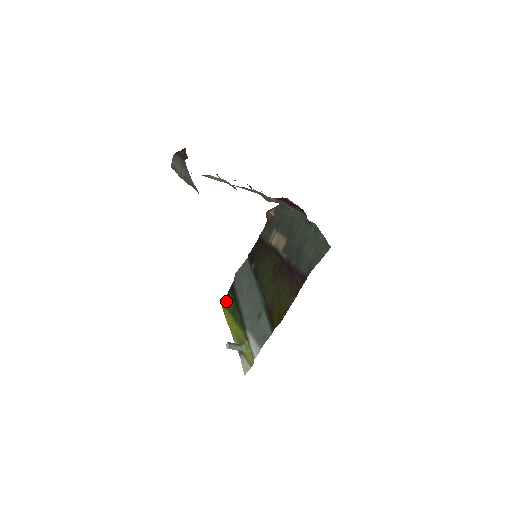
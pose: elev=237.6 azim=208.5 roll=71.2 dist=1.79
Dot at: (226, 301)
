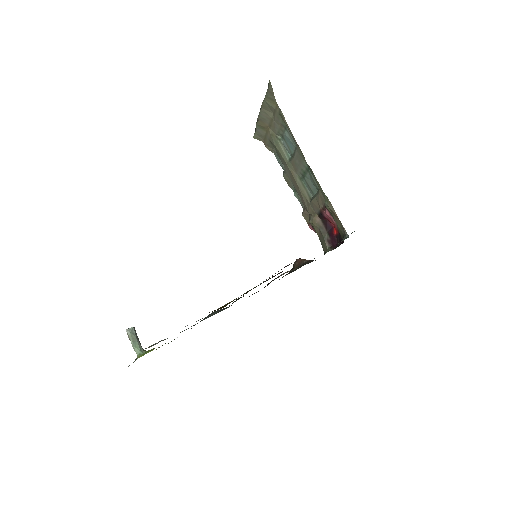
Dot at: occluded
